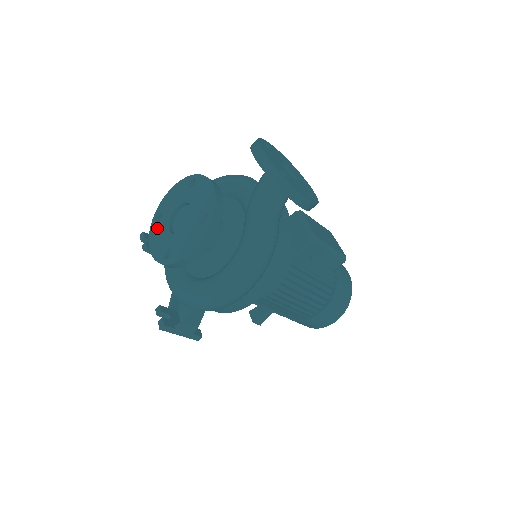
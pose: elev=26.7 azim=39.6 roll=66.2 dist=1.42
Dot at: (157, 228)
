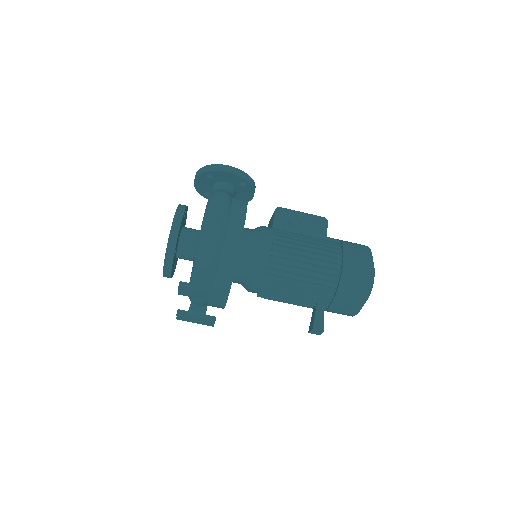
Dot at: occluded
